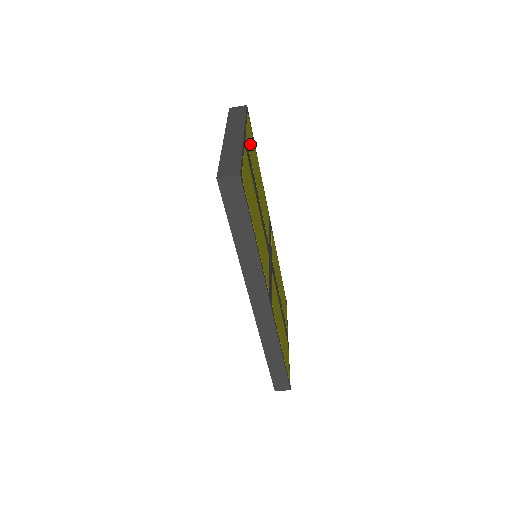
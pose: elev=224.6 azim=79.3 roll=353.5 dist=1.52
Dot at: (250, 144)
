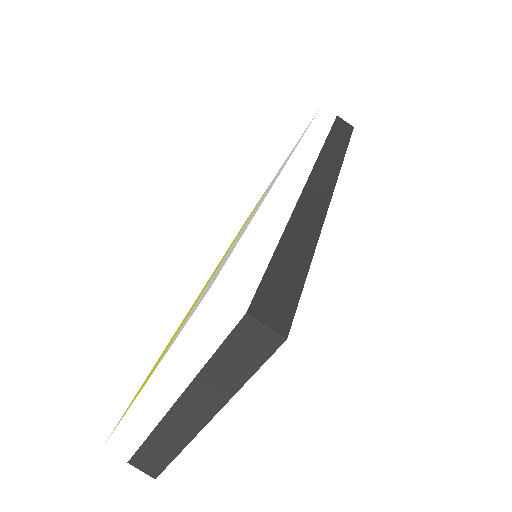
Dot at: occluded
